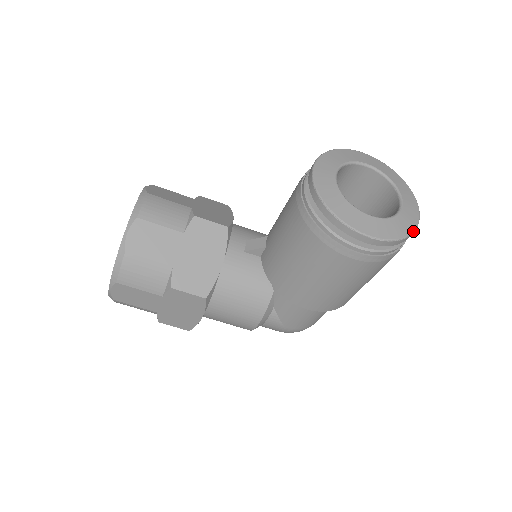
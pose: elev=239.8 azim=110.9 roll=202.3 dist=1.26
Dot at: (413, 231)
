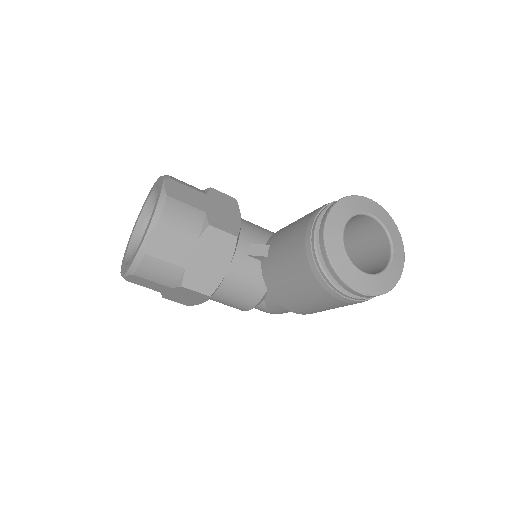
Dot at: (395, 284)
